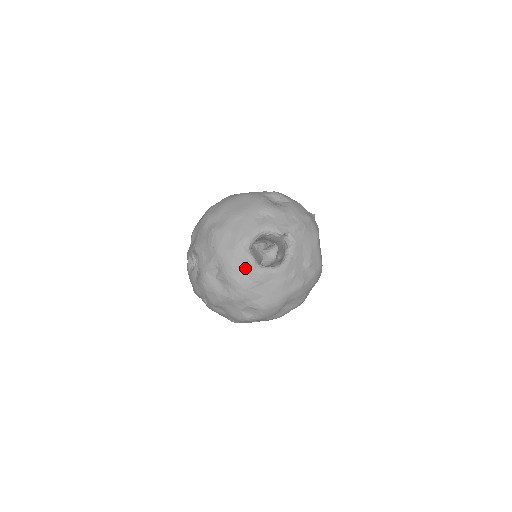
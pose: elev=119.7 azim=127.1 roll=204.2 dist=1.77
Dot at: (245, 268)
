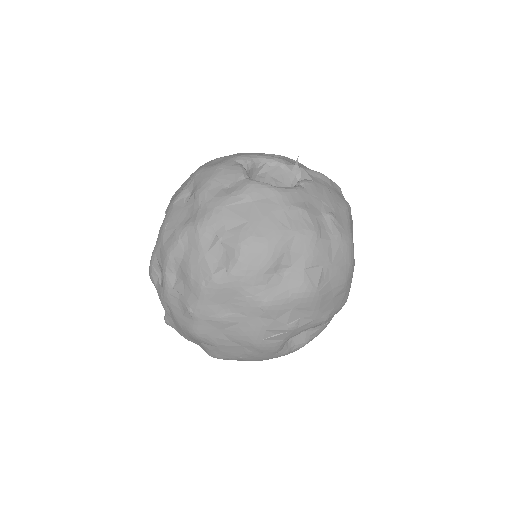
Dot at: (229, 181)
